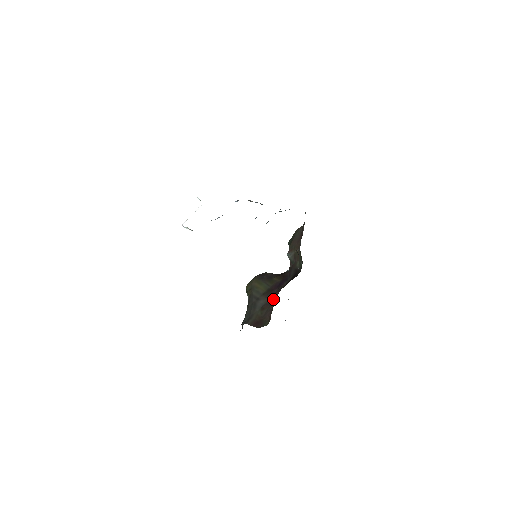
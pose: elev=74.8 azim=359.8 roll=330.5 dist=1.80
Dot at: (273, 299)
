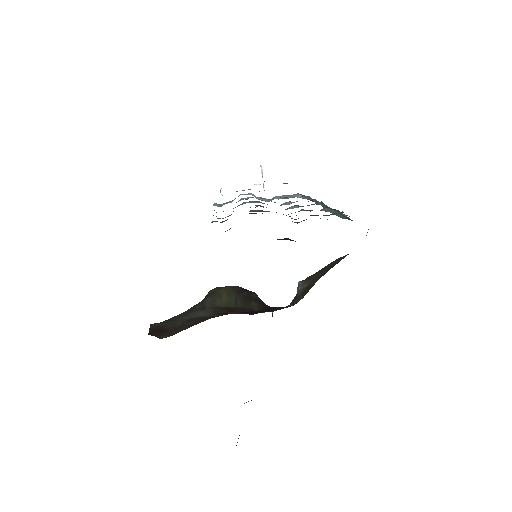
Dot at: occluded
